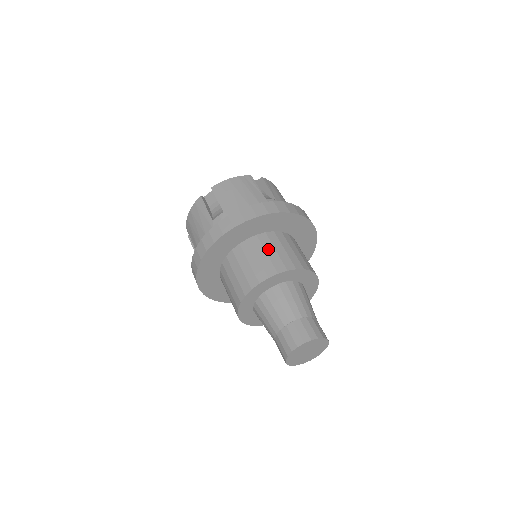
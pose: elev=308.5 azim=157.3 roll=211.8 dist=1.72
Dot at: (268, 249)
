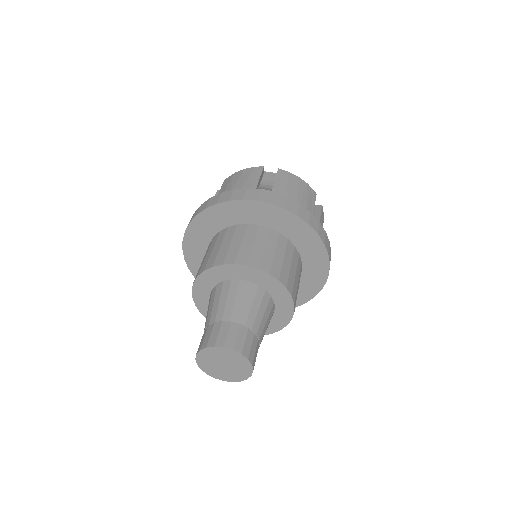
Dot at: (279, 251)
